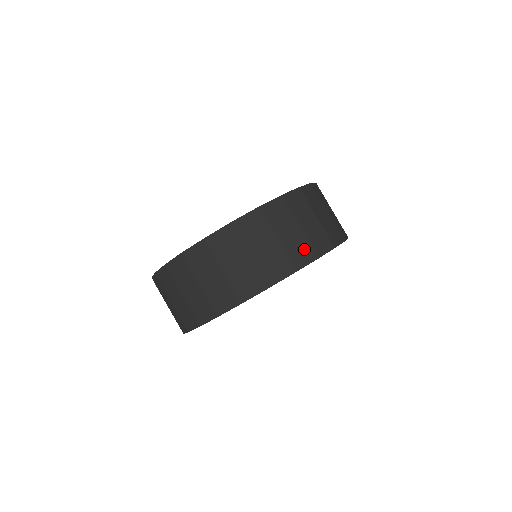
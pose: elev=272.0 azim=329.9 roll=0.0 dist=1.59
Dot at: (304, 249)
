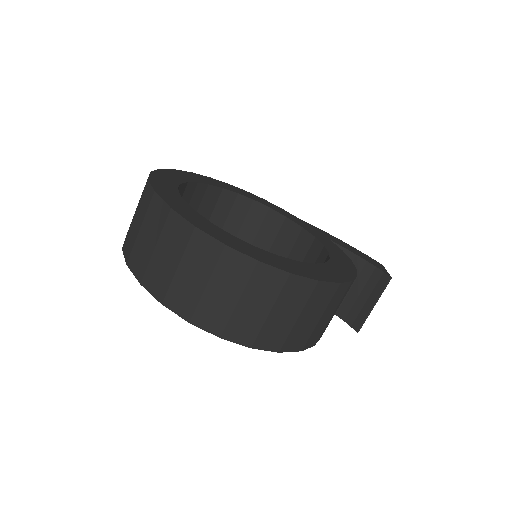
Dot at: (187, 301)
